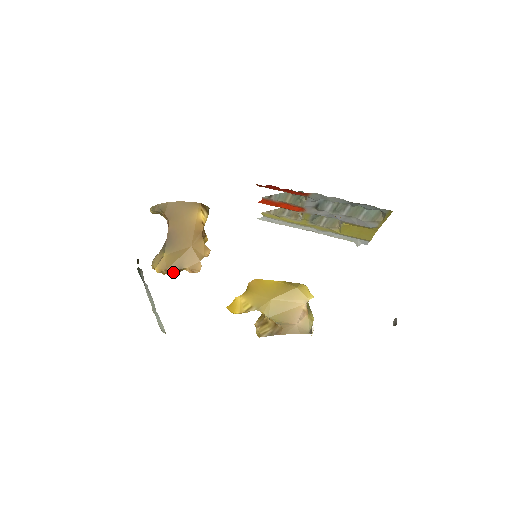
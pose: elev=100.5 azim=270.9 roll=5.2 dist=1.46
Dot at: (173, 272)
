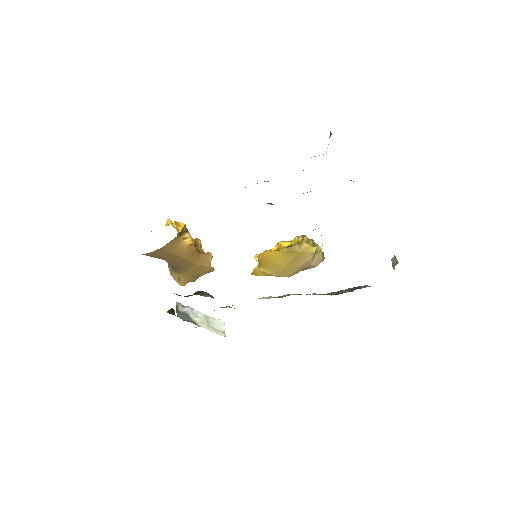
Dot at: (194, 279)
